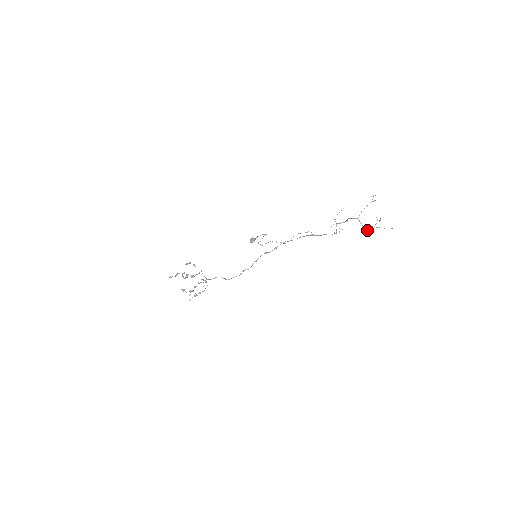
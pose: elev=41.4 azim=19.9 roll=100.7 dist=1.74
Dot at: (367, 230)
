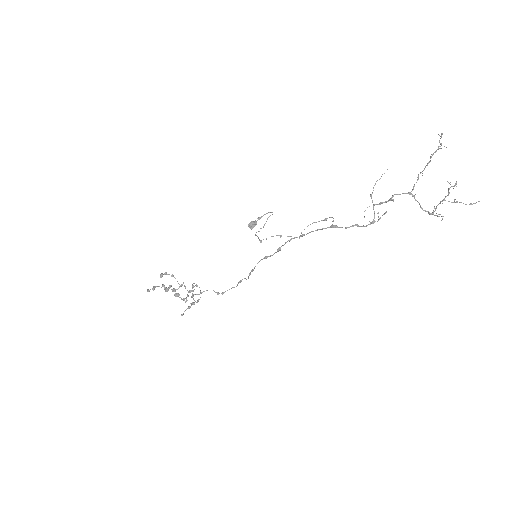
Dot at: (429, 214)
